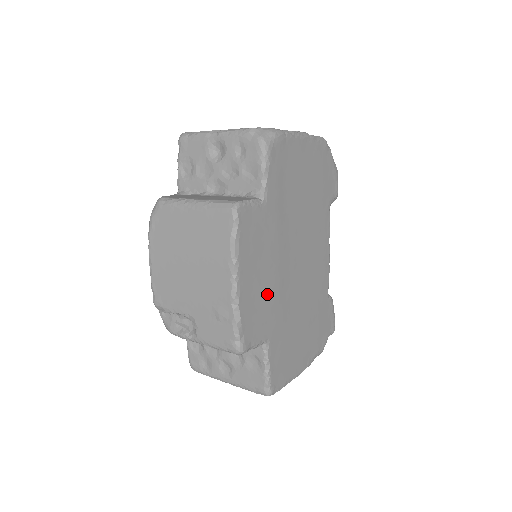
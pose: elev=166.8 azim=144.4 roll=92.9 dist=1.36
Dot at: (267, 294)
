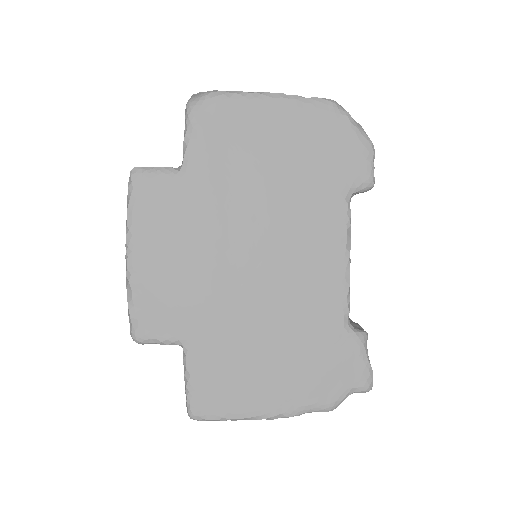
Dot at: (186, 283)
